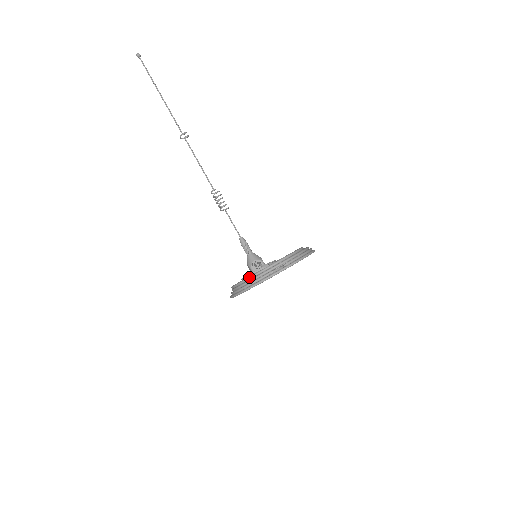
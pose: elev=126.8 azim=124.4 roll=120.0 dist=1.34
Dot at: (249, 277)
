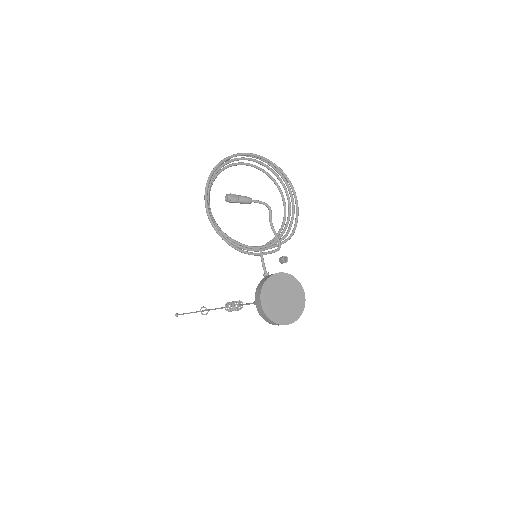
Dot at: (215, 175)
